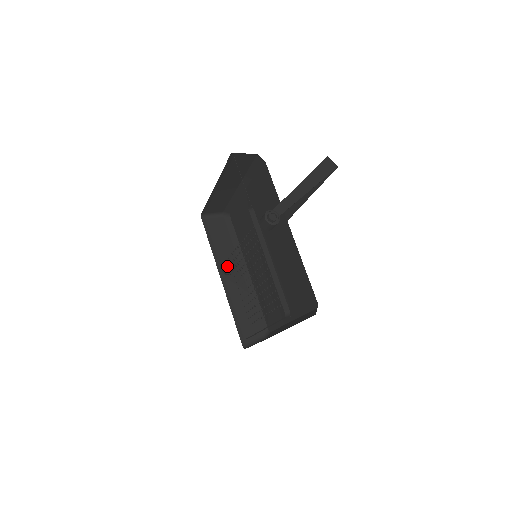
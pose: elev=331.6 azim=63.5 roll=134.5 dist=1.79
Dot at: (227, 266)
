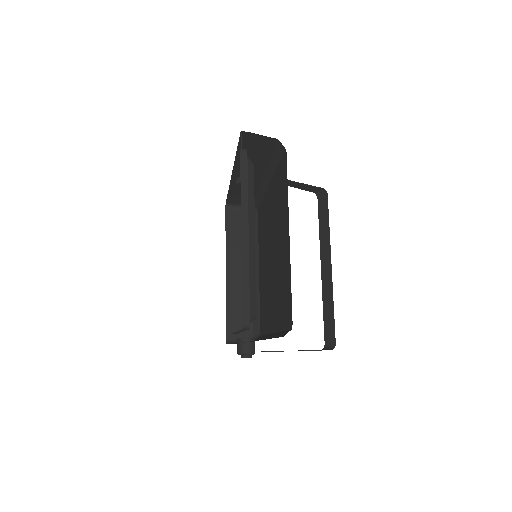
Dot at: occluded
